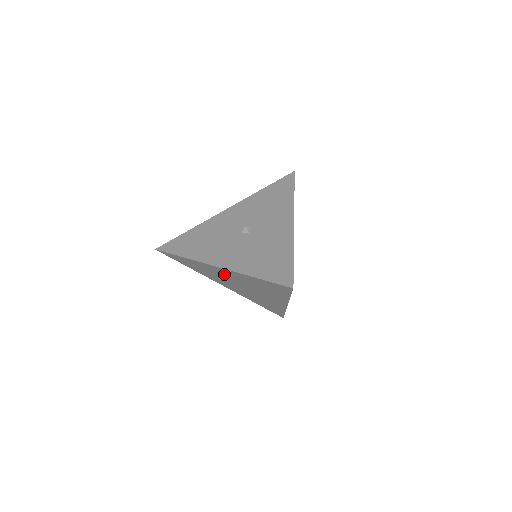
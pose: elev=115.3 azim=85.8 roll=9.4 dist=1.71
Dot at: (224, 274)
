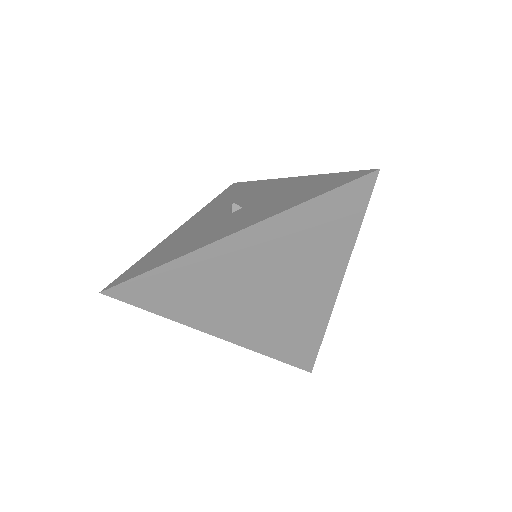
Dot at: (243, 260)
